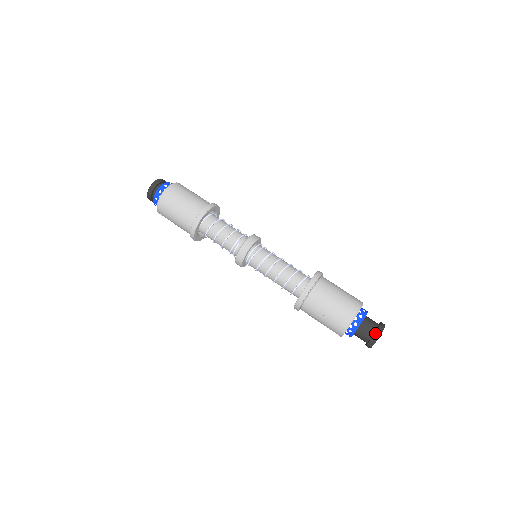
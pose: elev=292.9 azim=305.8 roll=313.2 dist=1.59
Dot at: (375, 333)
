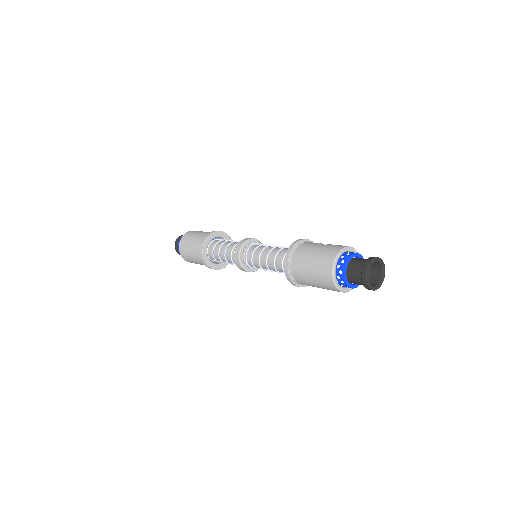
Dot at: occluded
